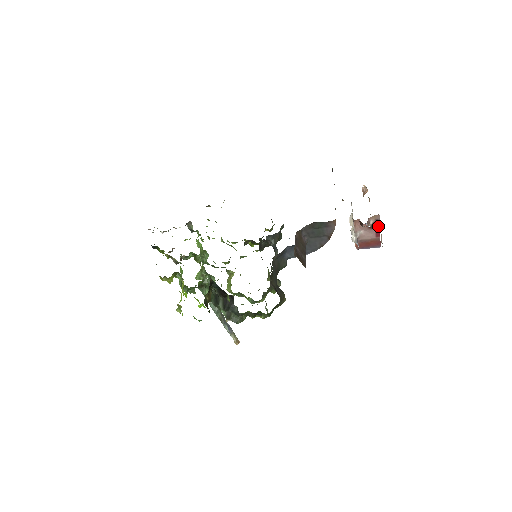
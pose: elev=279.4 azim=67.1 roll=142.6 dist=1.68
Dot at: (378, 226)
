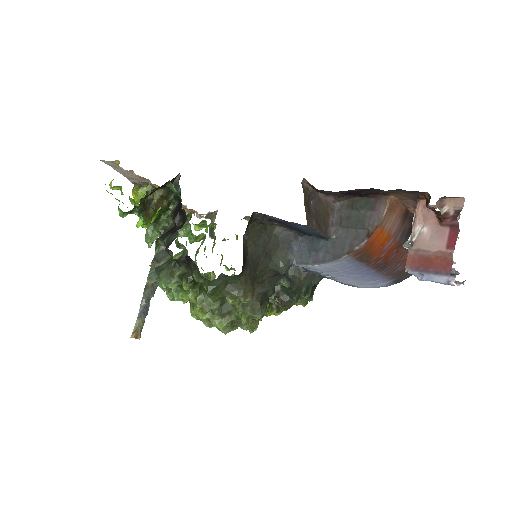
Dot at: (456, 223)
